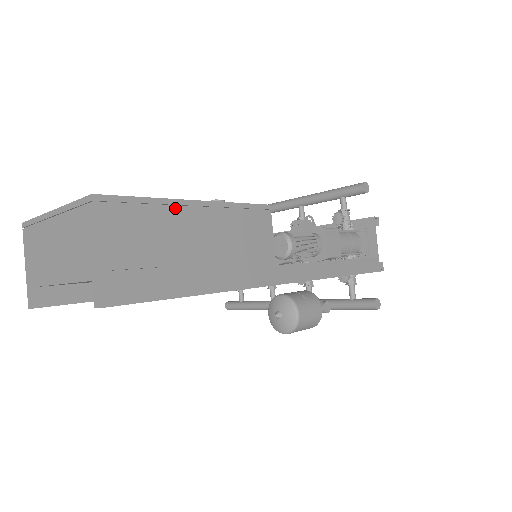
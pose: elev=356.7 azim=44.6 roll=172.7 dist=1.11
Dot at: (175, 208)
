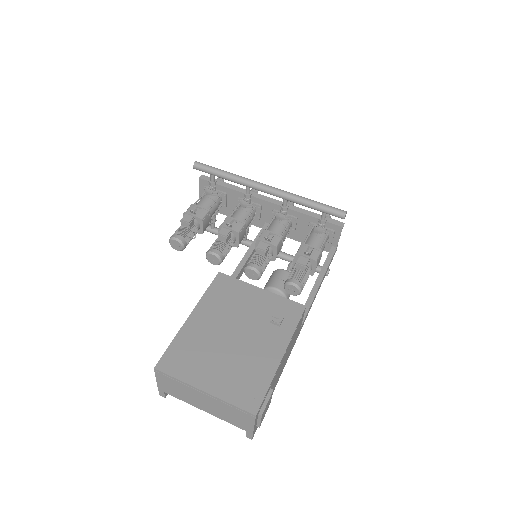
Dot at: occluded
